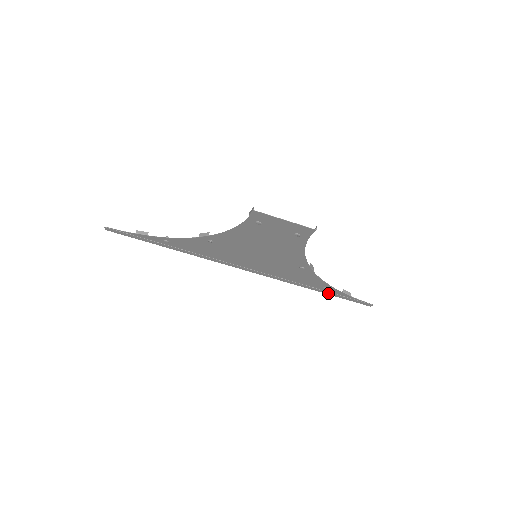
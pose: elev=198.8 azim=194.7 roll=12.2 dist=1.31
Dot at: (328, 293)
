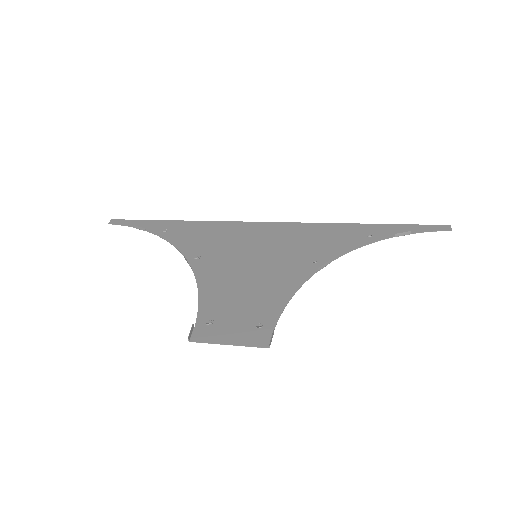
Dot at: (381, 226)
